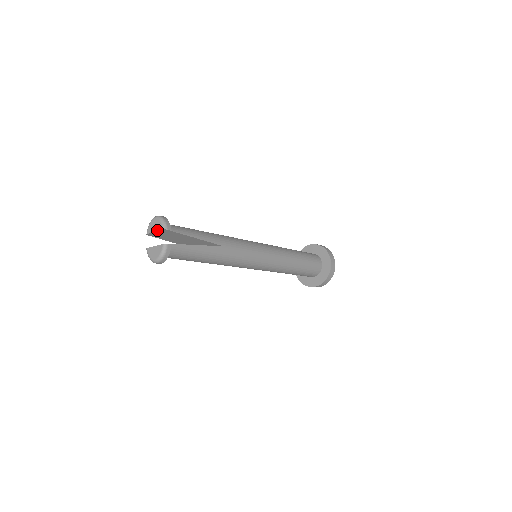
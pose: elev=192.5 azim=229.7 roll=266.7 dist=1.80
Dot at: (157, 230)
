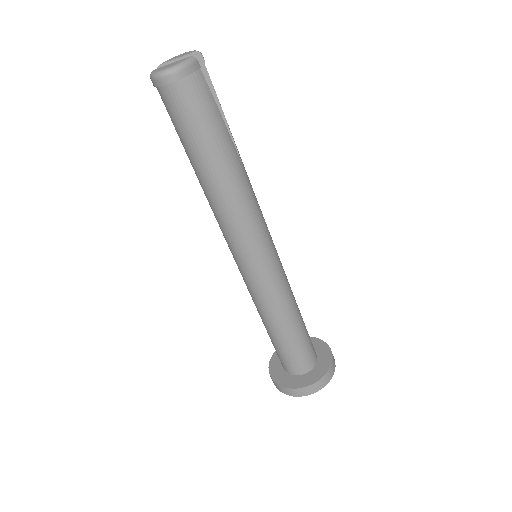
Dot at: (183, 55)
